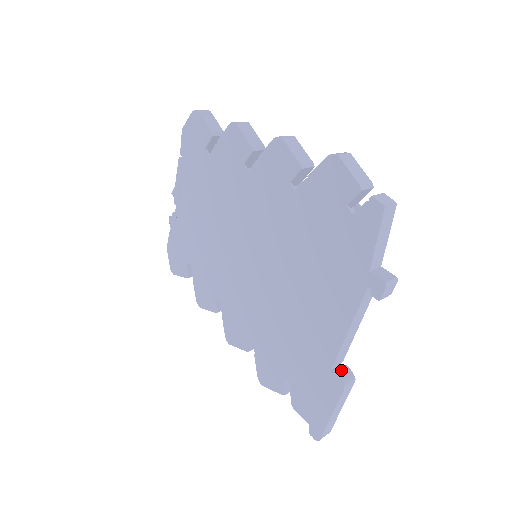
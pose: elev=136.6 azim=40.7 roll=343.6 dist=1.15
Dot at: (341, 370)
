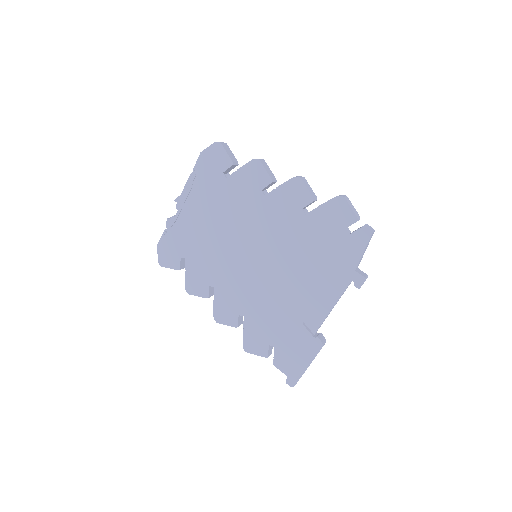
Dot at: (319, 335)
